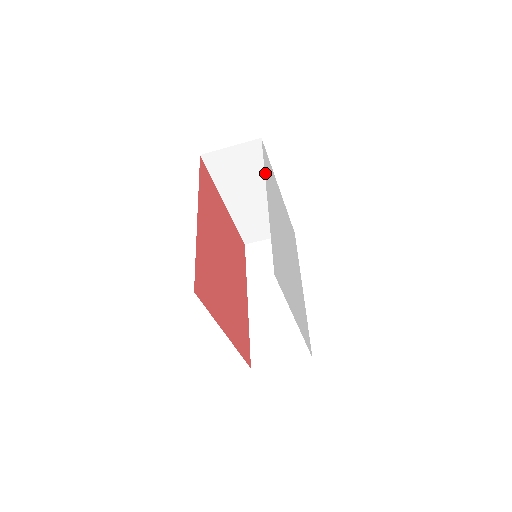
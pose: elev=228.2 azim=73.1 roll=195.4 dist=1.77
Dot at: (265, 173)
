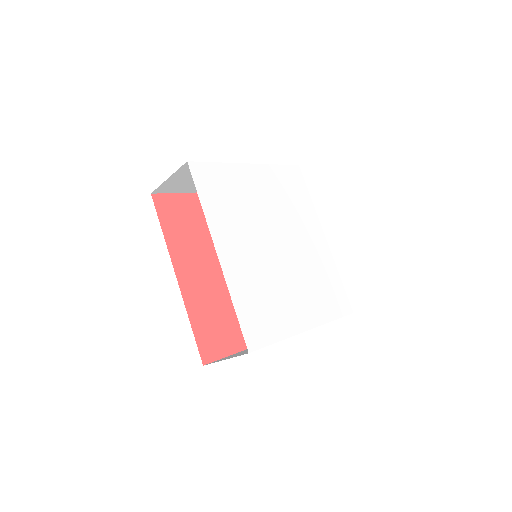
Dot at: (207, 215)
